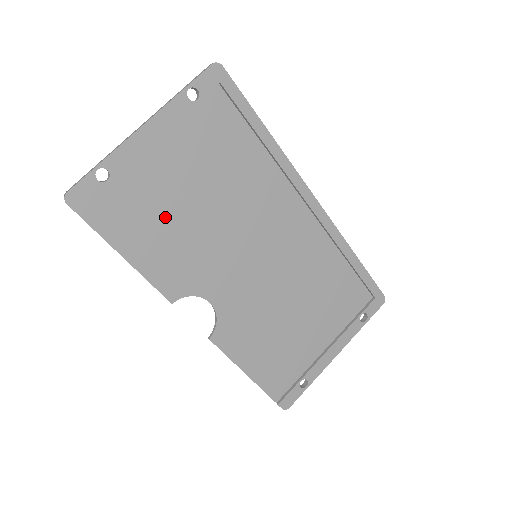
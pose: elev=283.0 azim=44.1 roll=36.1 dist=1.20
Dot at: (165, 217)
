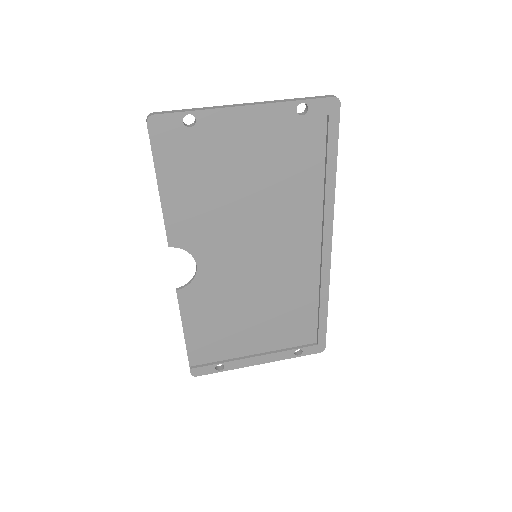
Dot at: (212, 182)
